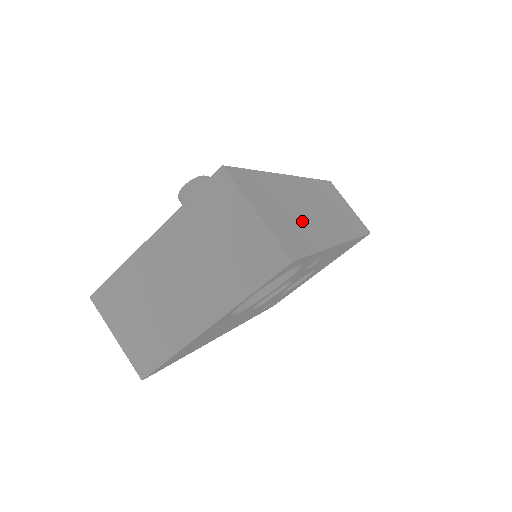
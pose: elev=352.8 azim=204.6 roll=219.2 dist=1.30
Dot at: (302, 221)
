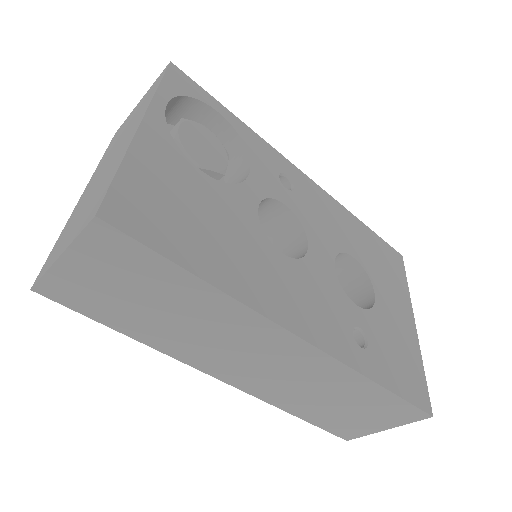
Dot at: occluded
